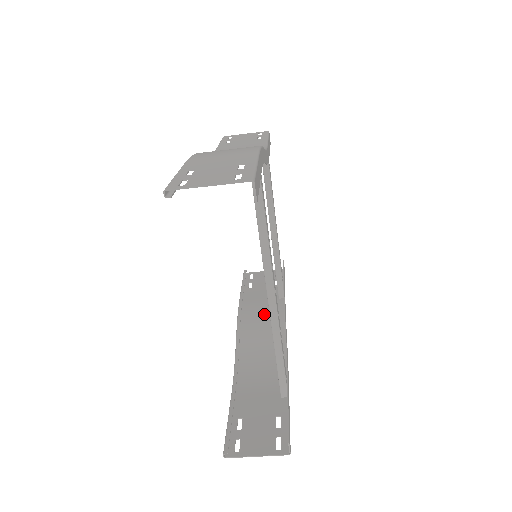
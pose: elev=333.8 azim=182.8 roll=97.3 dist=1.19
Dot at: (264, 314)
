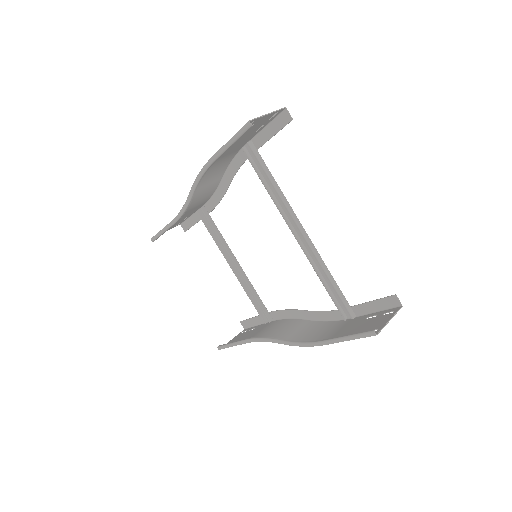
Dot at: (275, 328)
